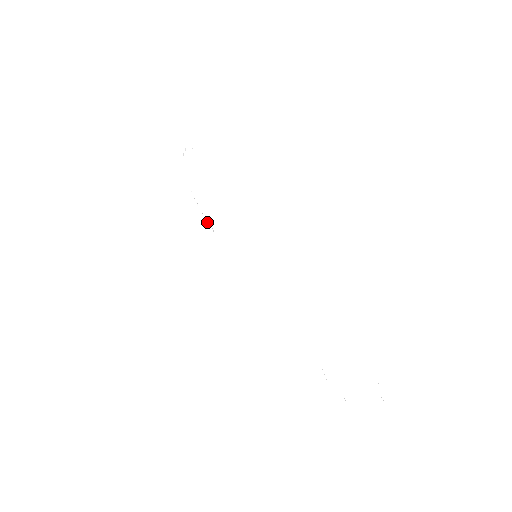
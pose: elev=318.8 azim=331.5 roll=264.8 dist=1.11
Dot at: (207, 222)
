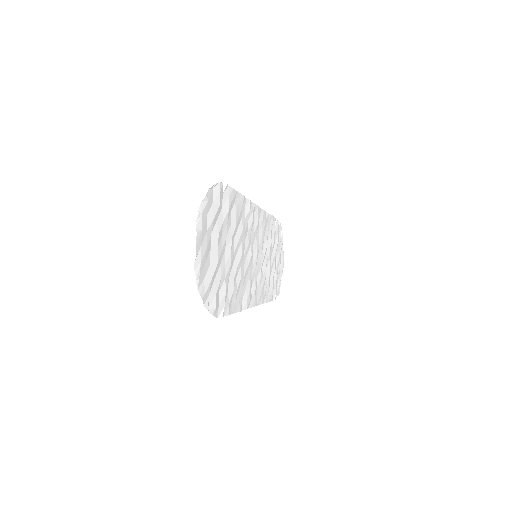
Dot at: (277, 297)
